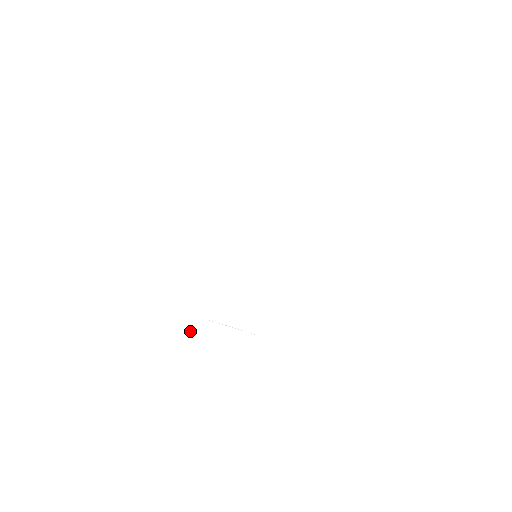
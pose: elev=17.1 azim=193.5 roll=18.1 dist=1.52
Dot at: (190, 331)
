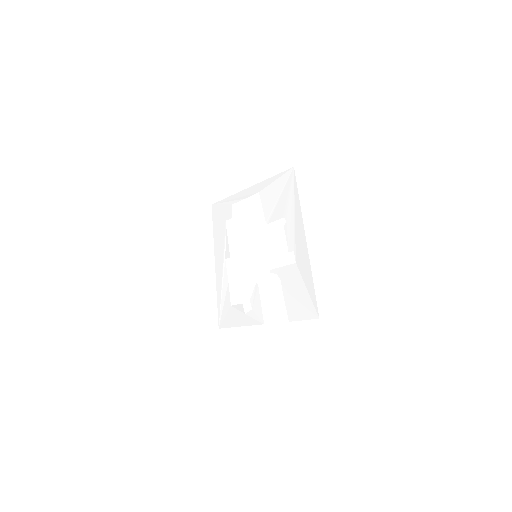
Dot at: (227, 316)
